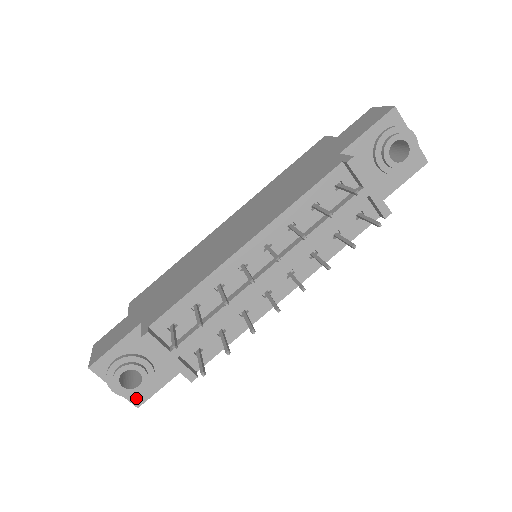
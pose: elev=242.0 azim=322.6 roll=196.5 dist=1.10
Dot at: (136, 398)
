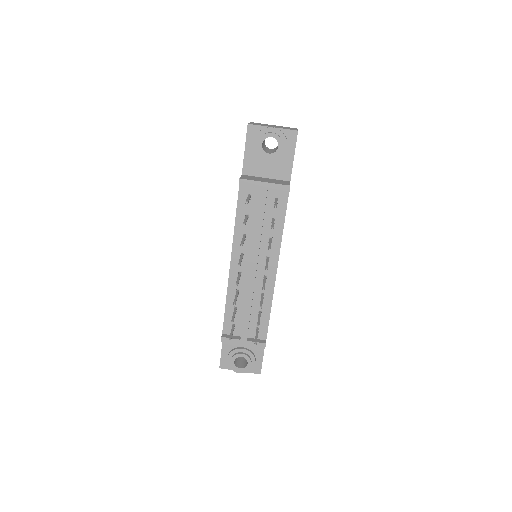
Dot at: (255, 370)
